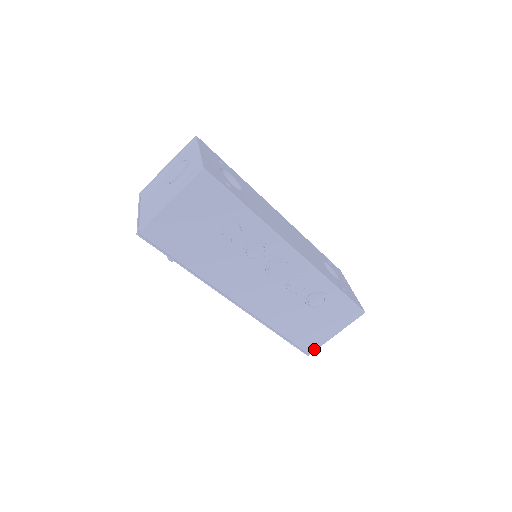
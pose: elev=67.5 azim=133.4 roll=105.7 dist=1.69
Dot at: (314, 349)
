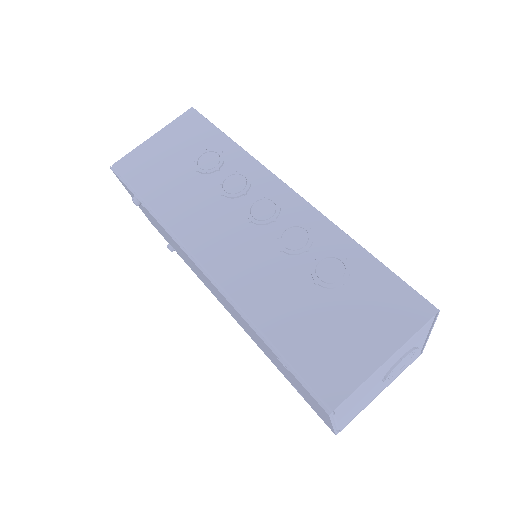
Dot at: (341, 396)
